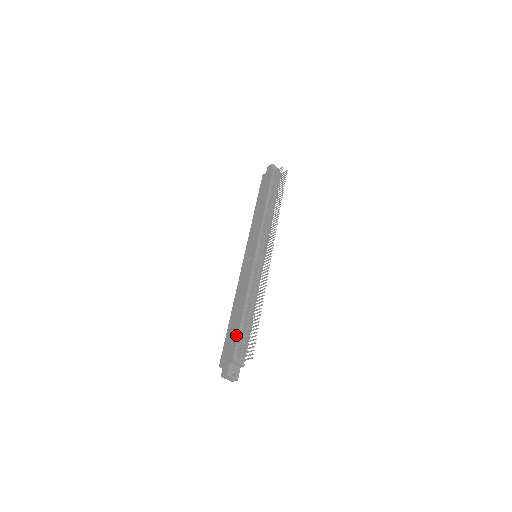
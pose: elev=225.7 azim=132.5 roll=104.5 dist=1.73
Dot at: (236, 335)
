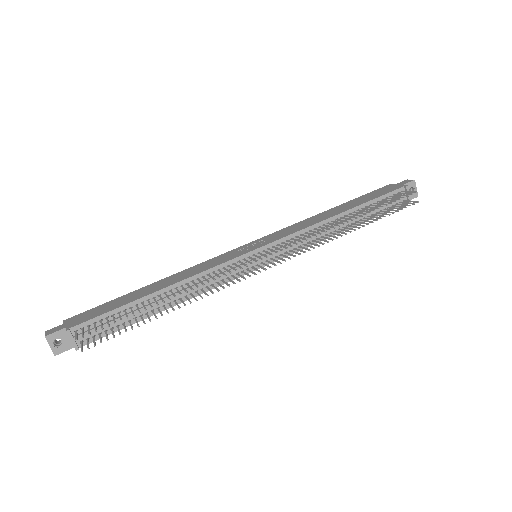
Dot at: (110, 309)
